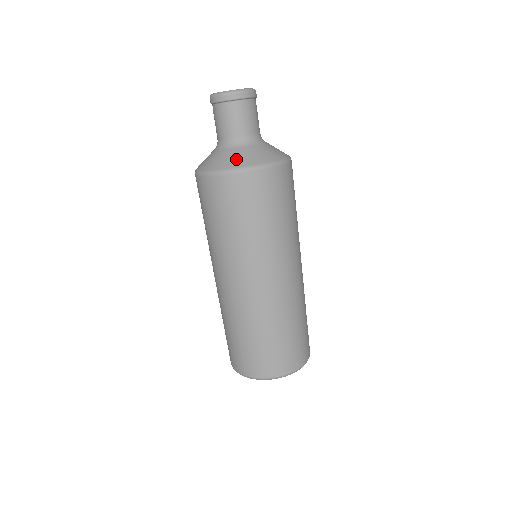
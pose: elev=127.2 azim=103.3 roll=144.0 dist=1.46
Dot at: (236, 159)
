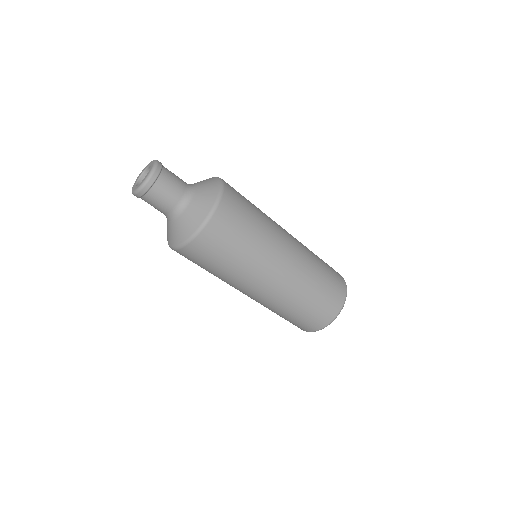
Dot at: (200, 209)
